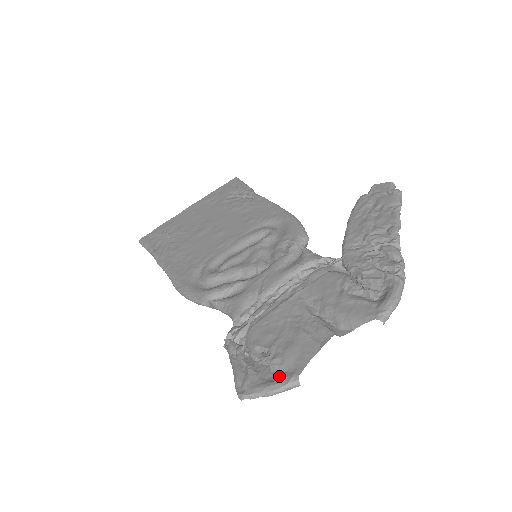
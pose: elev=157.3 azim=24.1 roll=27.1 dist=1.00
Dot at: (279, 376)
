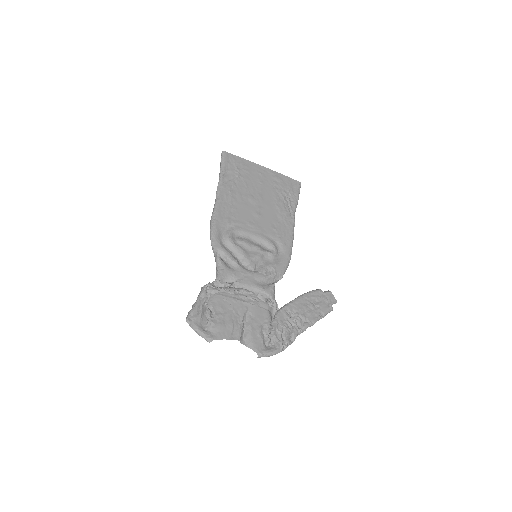
Dot at: (207, 331)
